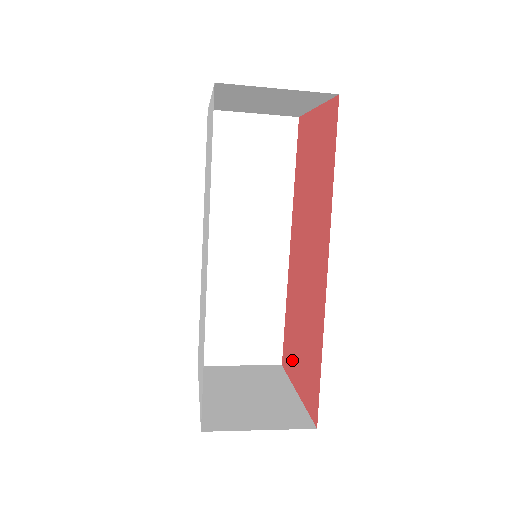
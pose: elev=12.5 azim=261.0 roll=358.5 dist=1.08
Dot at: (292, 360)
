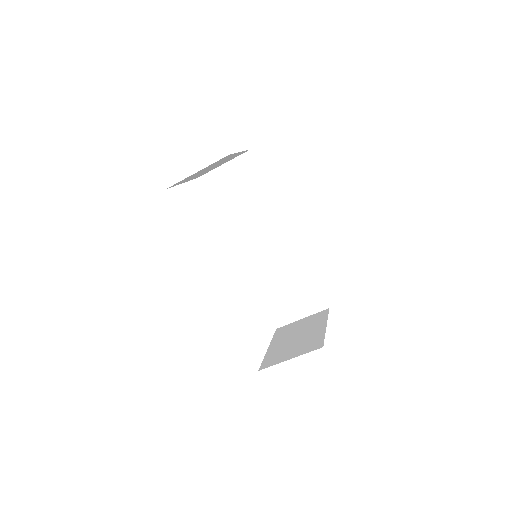
Dot at: occluded
